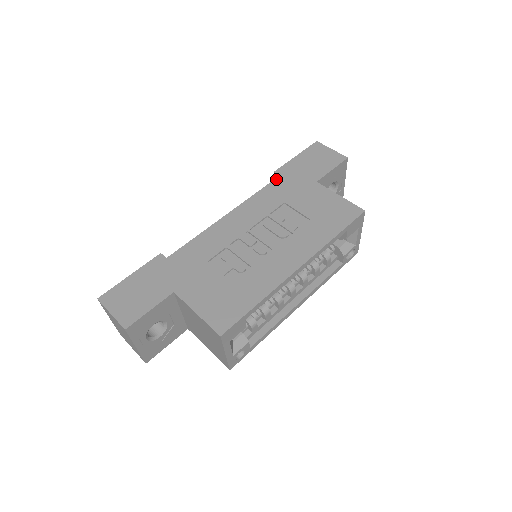
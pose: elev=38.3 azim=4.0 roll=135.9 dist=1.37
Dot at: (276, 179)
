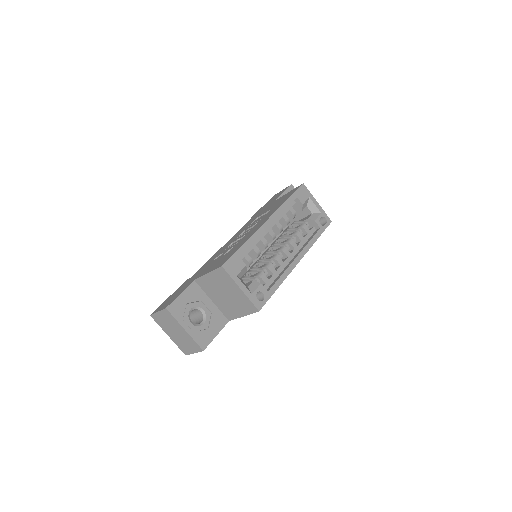
Dot at: occluded
